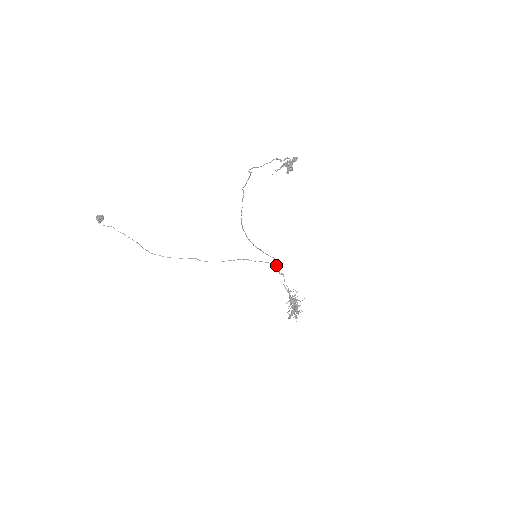
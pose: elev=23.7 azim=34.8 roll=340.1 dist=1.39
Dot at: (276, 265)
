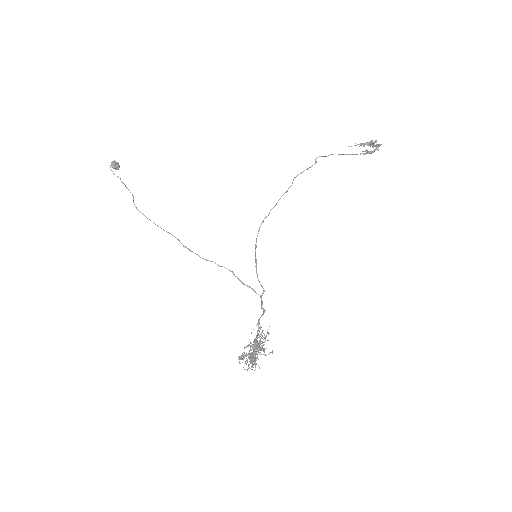
Dot at: occluded
